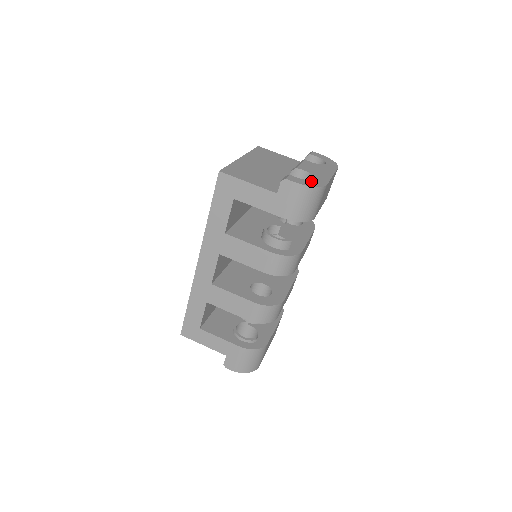
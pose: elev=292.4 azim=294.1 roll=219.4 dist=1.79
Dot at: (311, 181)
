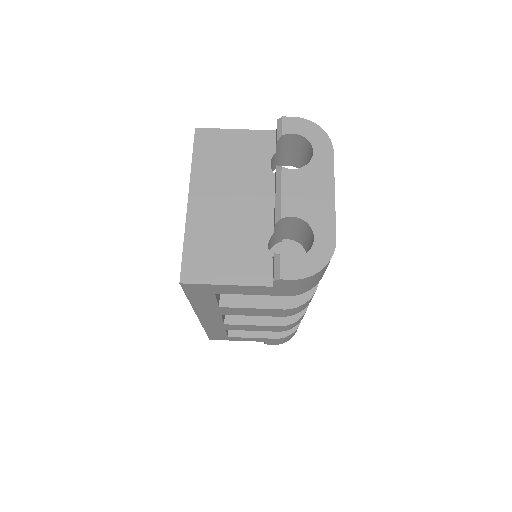
Dot at: (313, 252)
